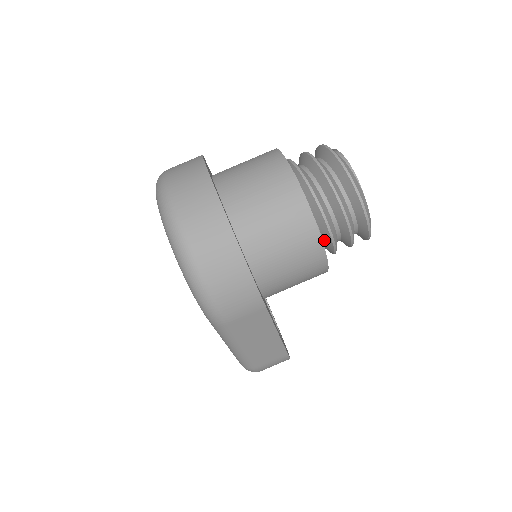
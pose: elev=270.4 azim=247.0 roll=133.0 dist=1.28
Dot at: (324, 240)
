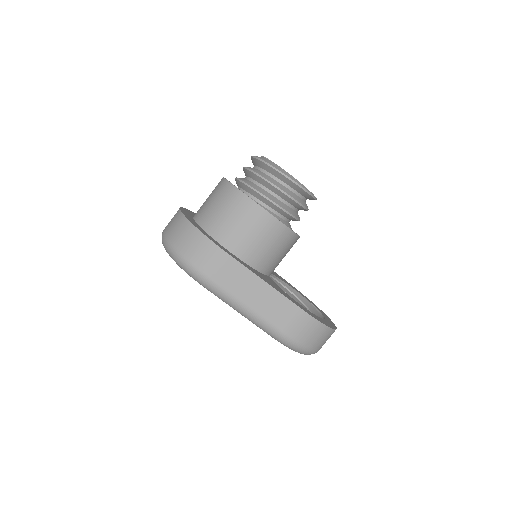
Dot at: (267, 204)
